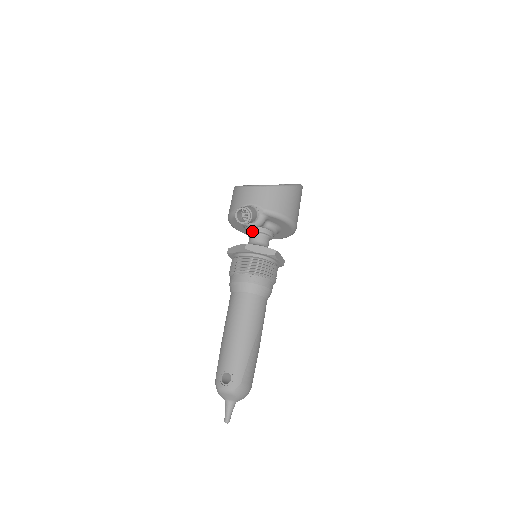
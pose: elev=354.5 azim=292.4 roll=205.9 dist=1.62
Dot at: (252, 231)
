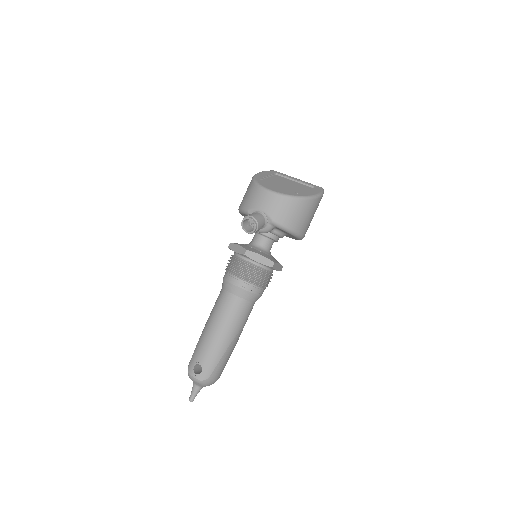
Dot at: (258, 232)
